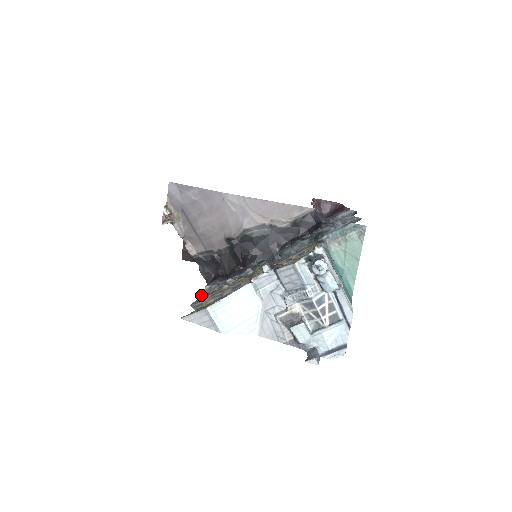
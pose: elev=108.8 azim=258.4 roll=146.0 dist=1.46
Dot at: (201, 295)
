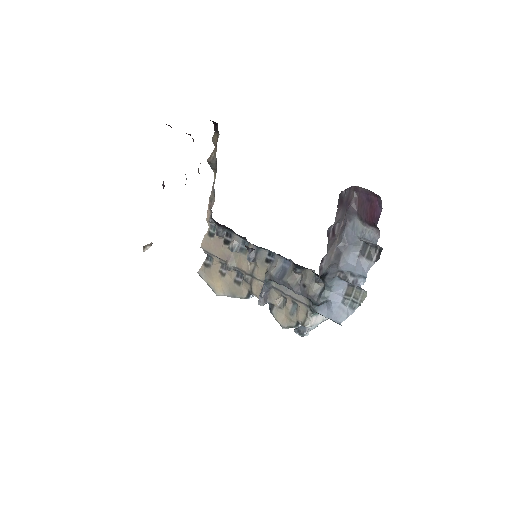
Dot at: (208, 223)
